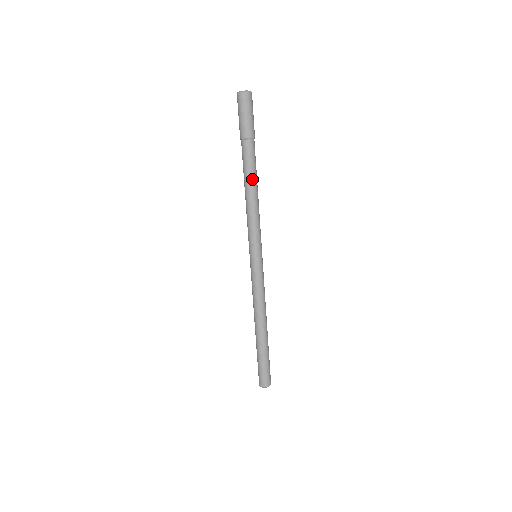
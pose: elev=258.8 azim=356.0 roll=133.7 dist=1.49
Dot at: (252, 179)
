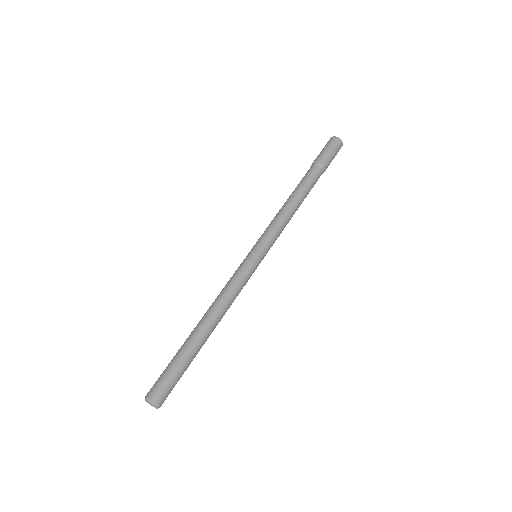
Dot at: (298, 190)
